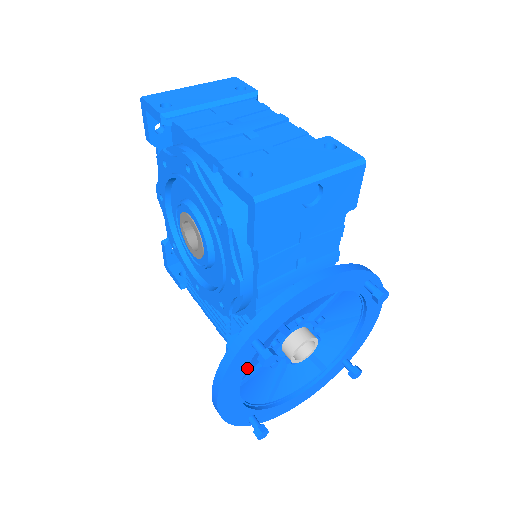
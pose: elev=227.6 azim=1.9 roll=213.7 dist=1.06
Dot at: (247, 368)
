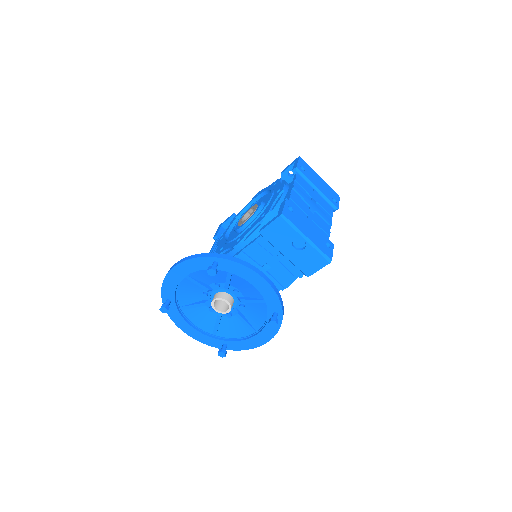
Dot at: (198, 275)
